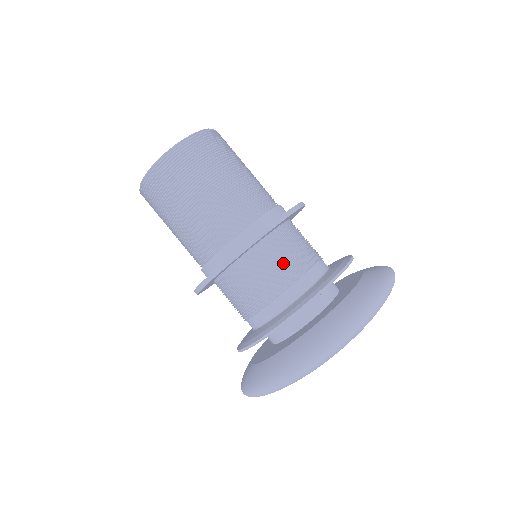
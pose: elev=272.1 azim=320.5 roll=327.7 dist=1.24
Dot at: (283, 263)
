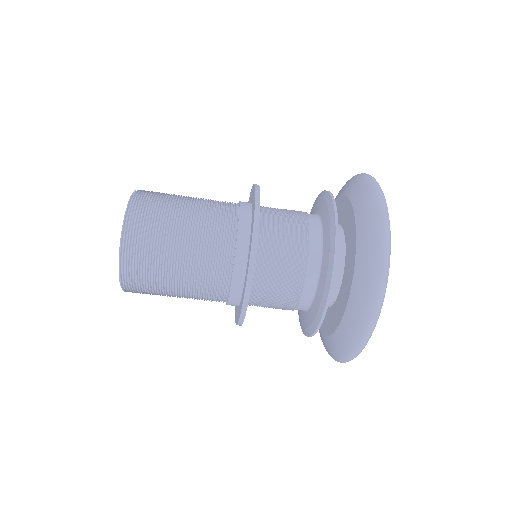
Dot at: (287, 245)
